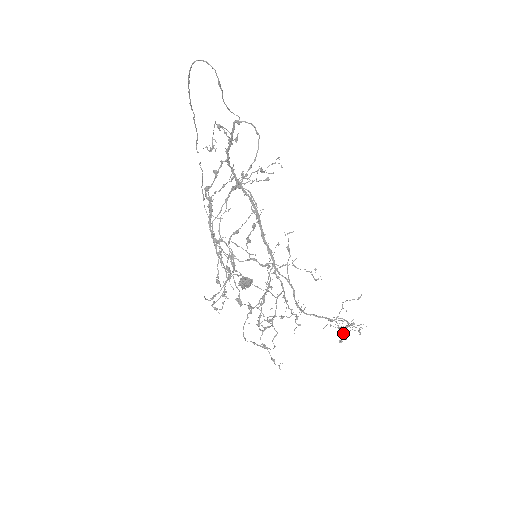
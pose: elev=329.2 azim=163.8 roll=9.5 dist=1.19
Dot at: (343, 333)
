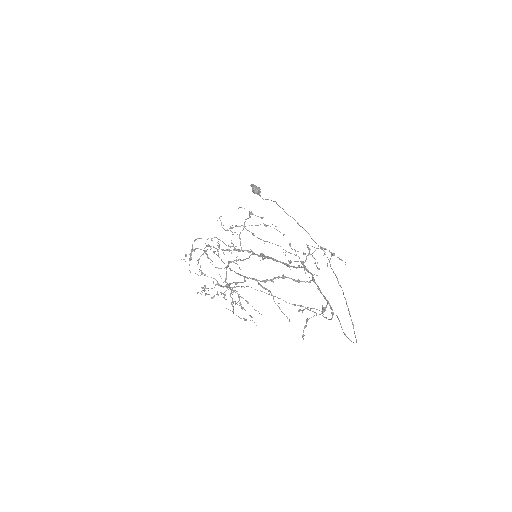
Dot at: occluded
